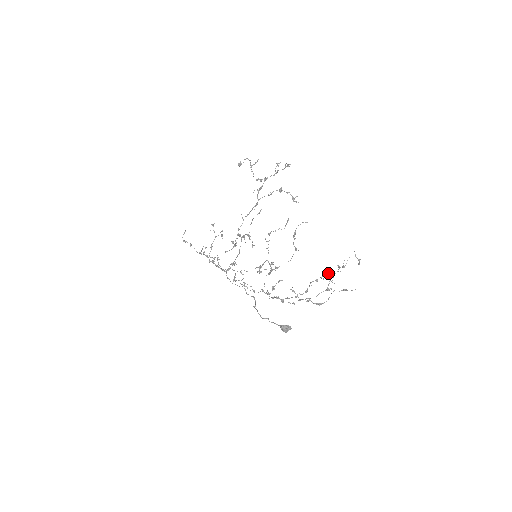
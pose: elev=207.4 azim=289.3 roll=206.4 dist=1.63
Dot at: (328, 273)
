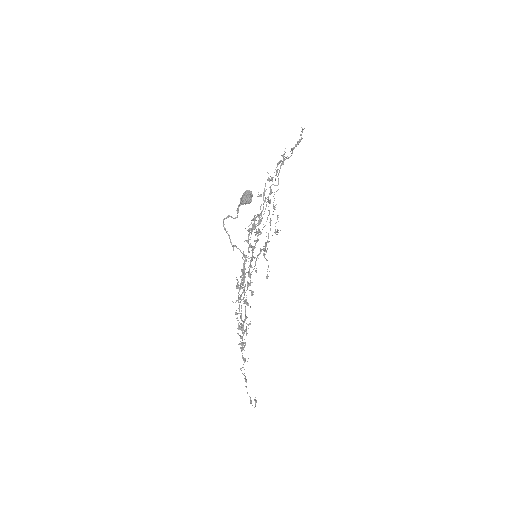
Dot at: (283, 158)
